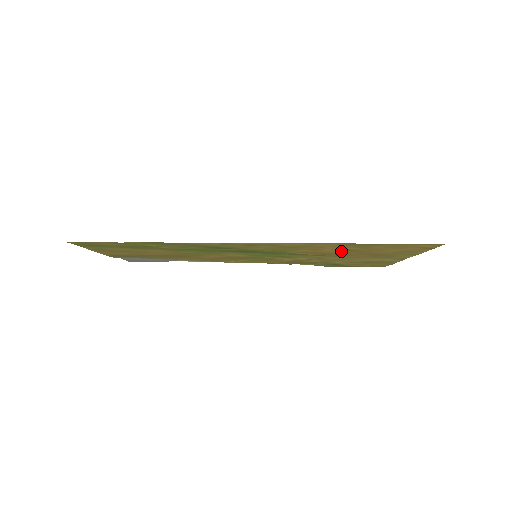
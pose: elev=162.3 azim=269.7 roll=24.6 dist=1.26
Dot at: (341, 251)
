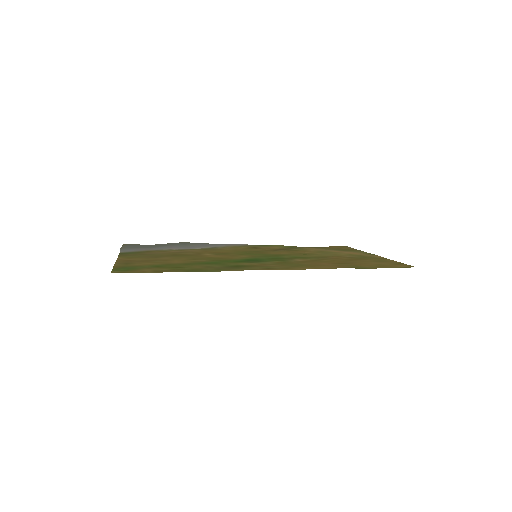
Dot at: (333, 262)
